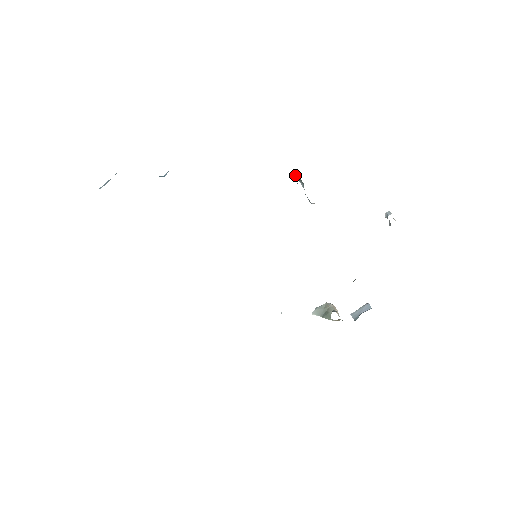
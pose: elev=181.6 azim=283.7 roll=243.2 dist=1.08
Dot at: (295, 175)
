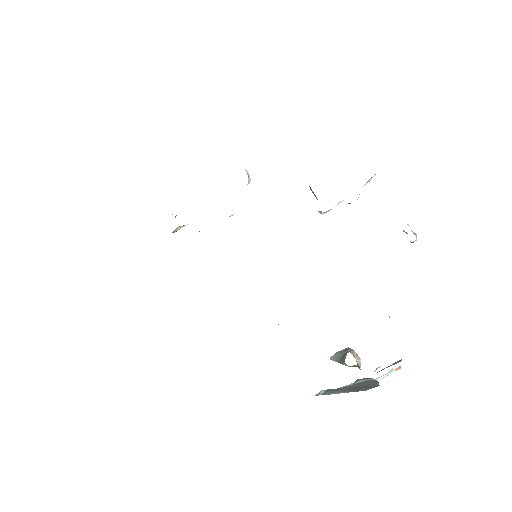
Dot at: (312, 192)
